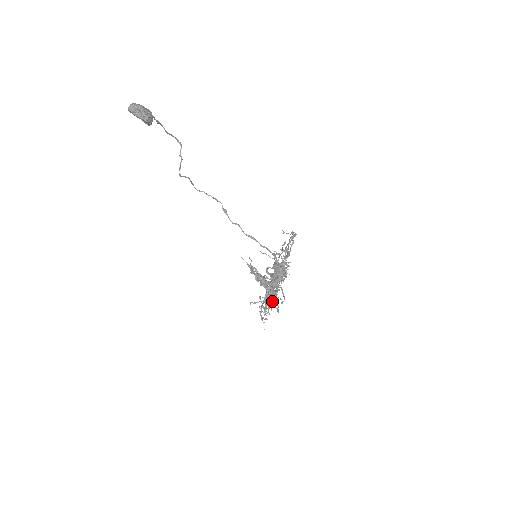
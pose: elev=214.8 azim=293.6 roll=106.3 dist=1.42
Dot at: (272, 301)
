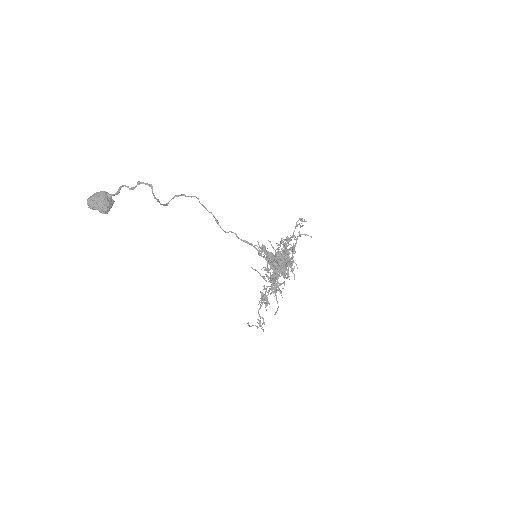
Dot at: (261, 326)
